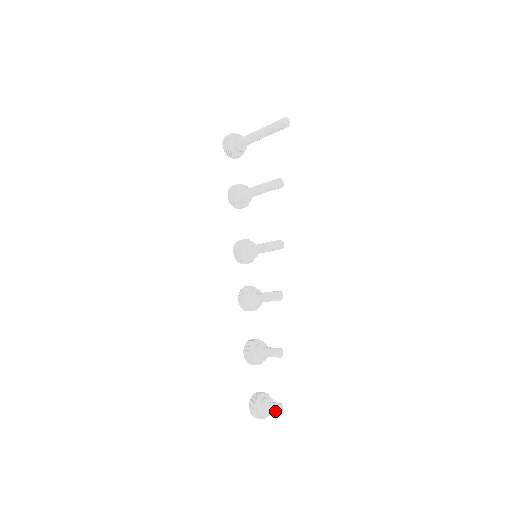
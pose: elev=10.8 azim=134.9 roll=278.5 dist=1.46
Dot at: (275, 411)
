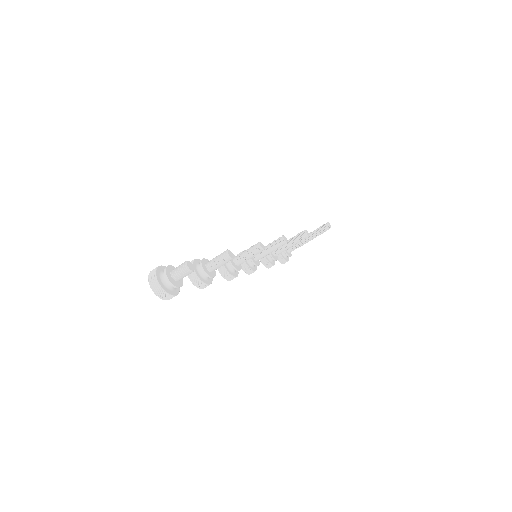
Dot at: (182, 265)
